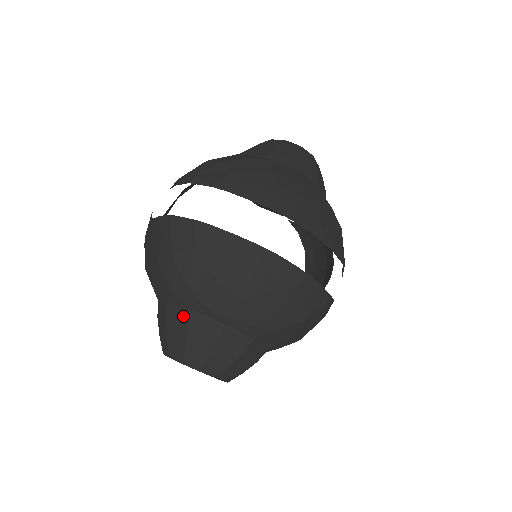
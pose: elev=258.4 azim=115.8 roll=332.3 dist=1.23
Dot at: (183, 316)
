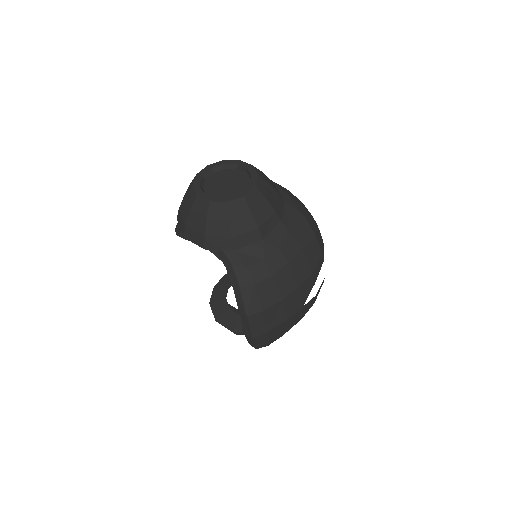
Dot at: occluded
